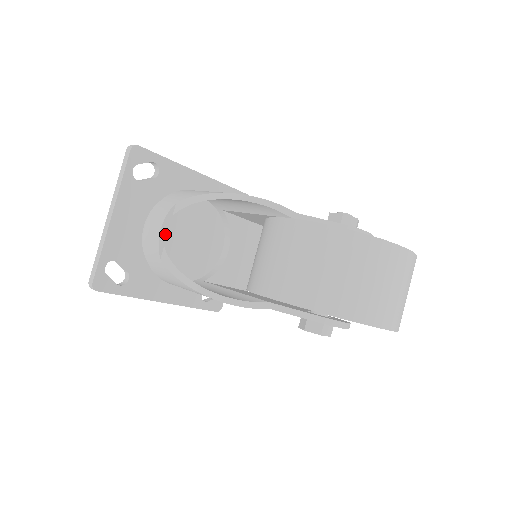
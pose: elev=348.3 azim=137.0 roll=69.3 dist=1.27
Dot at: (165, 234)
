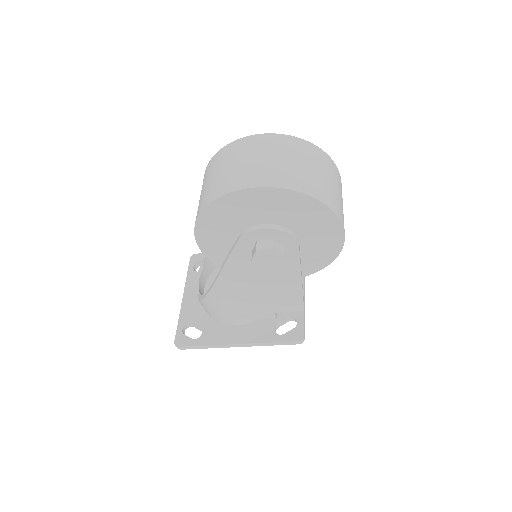
Dot at: occluded
